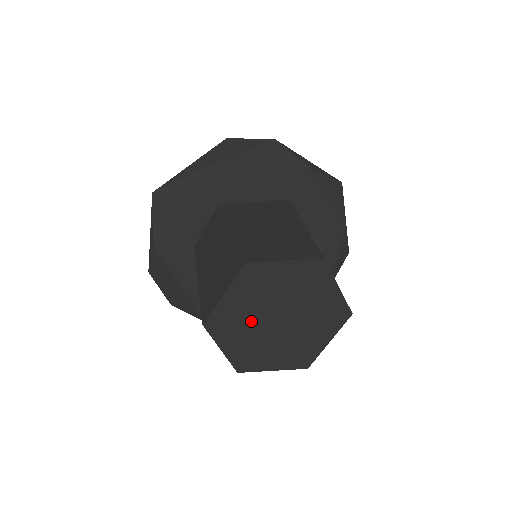
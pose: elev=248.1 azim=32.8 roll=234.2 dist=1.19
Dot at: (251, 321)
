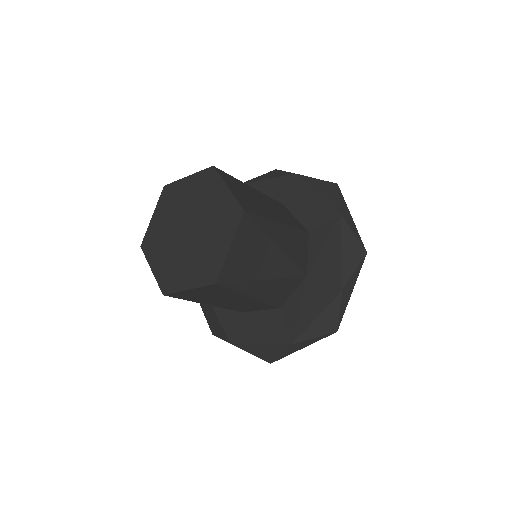
Dot at: (170, 237)
